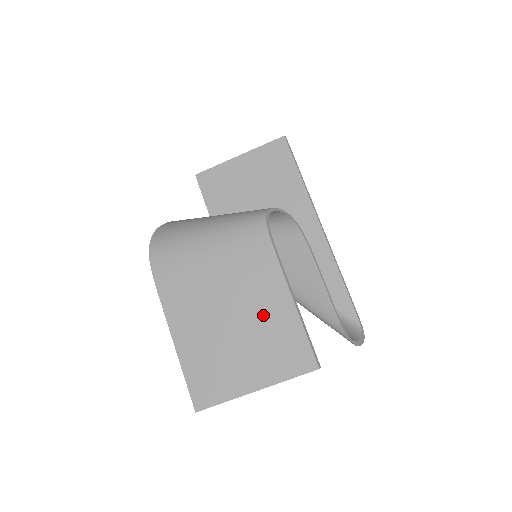
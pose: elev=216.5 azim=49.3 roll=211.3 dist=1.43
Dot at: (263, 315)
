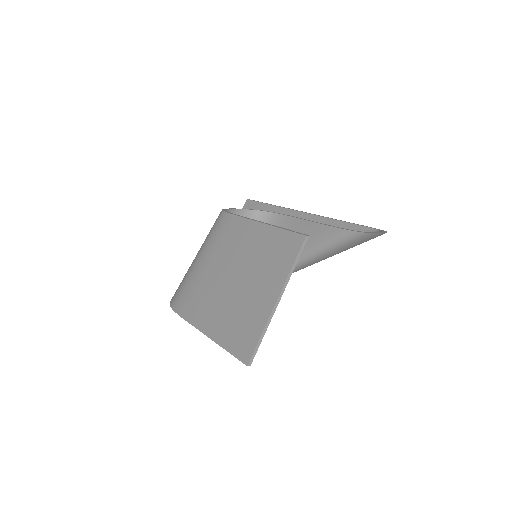
Dot at: (250, 252)
